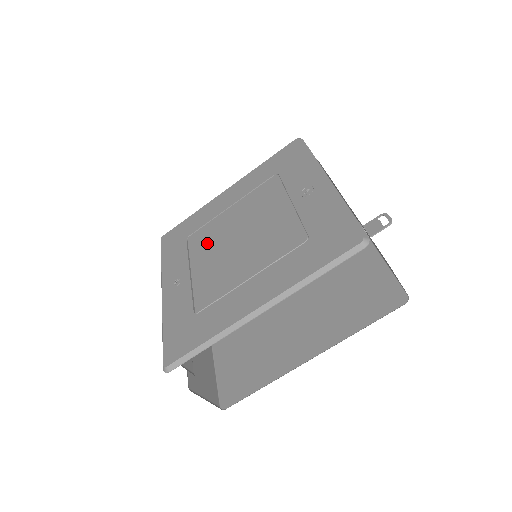
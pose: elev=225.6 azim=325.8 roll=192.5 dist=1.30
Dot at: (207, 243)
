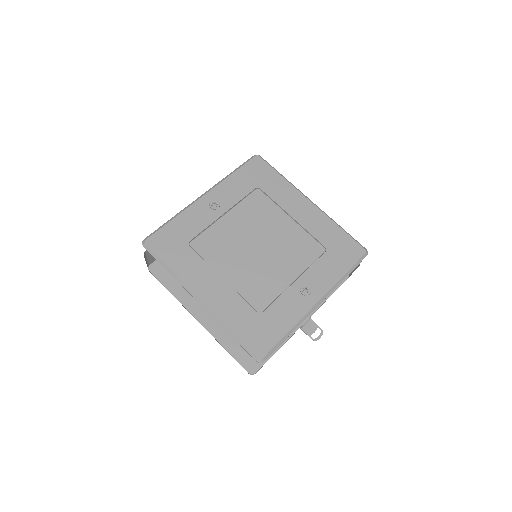
Dot at: (253, 215)
